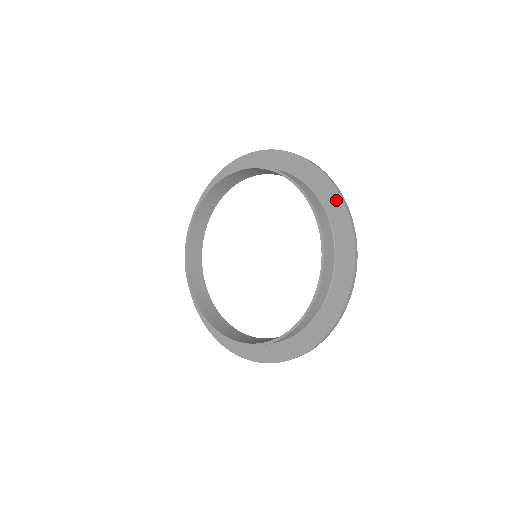
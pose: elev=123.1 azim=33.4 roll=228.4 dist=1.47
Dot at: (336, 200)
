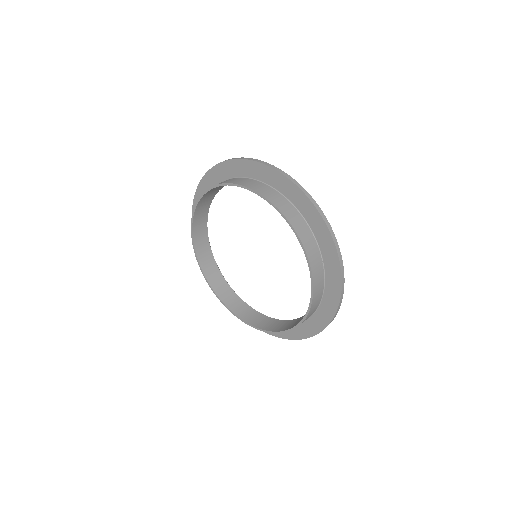
Dot at: (280, 179)
